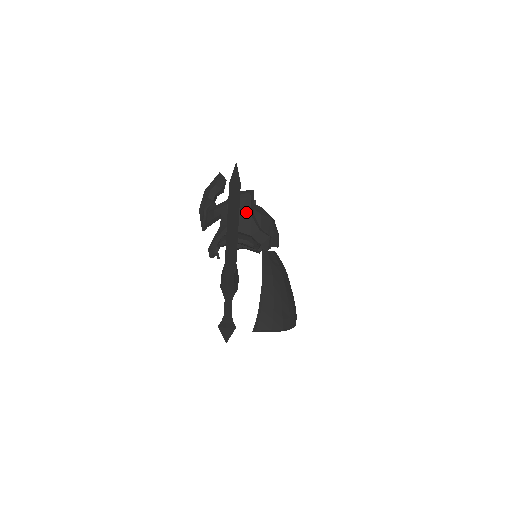
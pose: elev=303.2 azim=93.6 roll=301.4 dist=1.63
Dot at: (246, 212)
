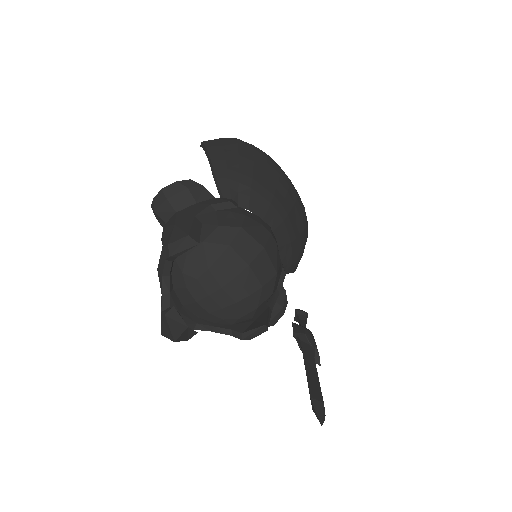
Dot at: occluded
